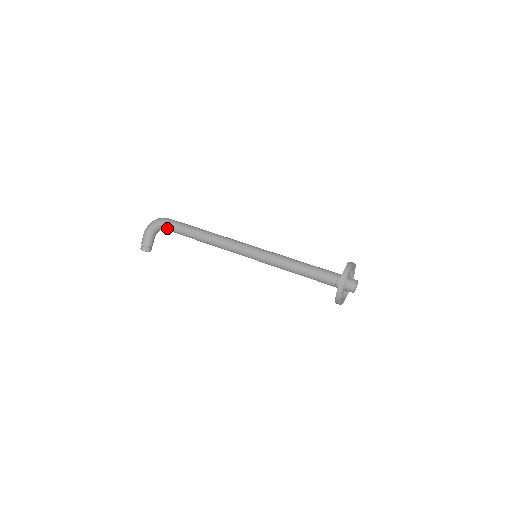
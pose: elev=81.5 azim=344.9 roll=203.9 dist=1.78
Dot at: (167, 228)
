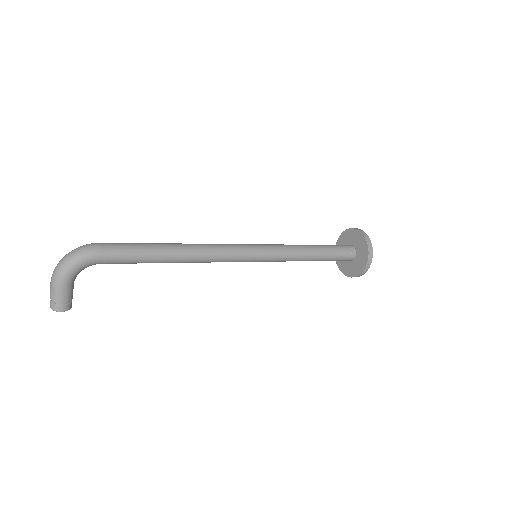
Dot at: (108, 262)
